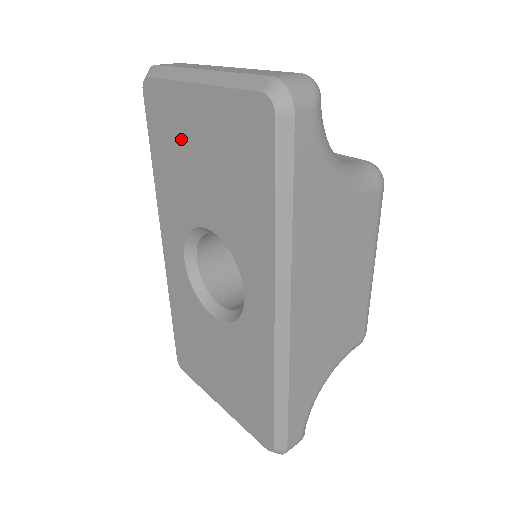
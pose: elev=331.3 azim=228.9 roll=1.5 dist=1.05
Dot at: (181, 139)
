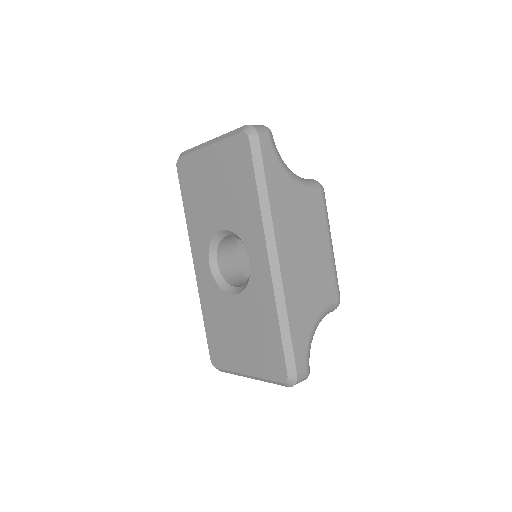
Dot at: (201, 182)
